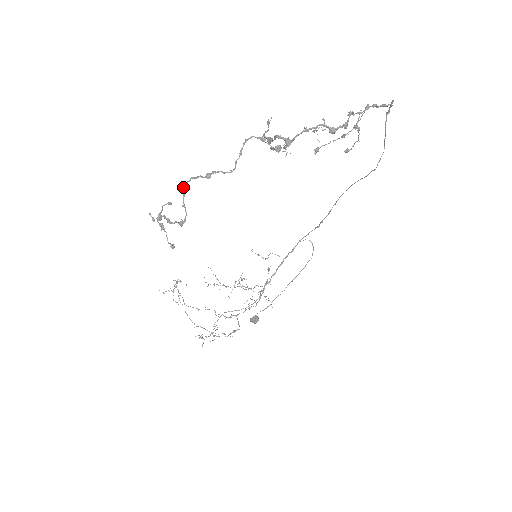
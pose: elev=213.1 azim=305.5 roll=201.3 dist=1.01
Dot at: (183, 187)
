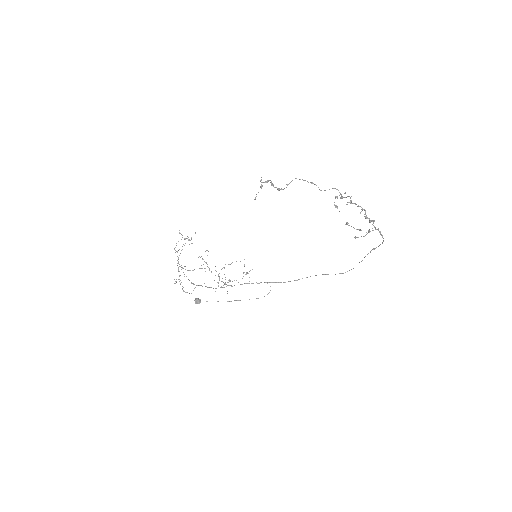
Dot at: occluded
